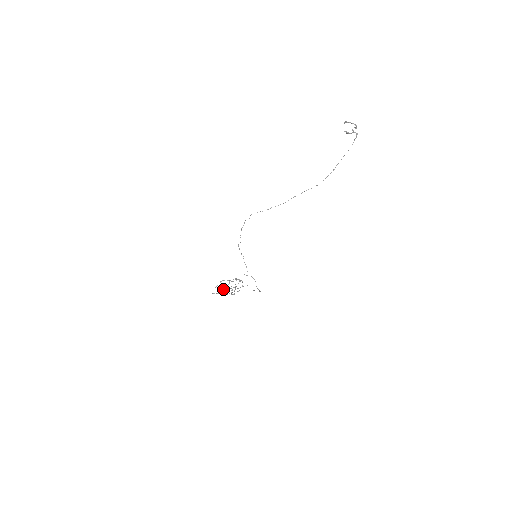
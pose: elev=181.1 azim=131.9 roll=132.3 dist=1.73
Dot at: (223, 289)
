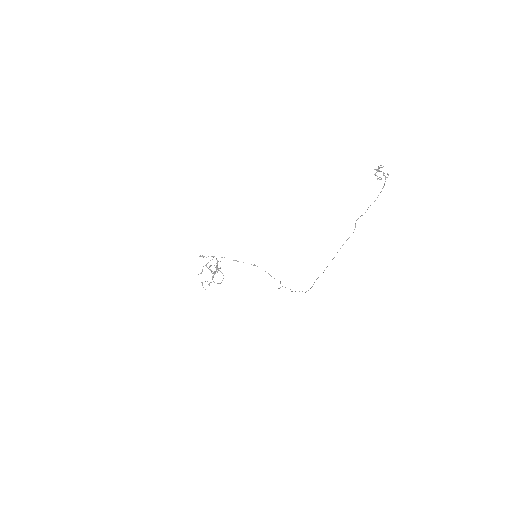
Dot at: (201, 273)
